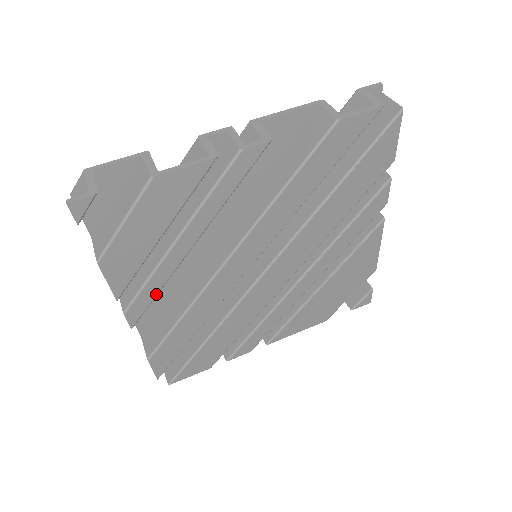
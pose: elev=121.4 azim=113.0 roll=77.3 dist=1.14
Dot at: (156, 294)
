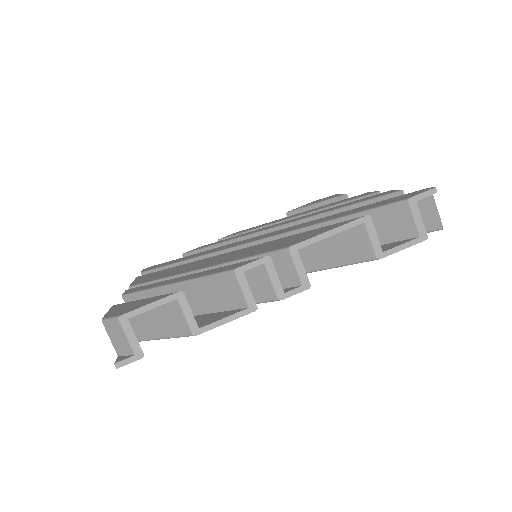
Dot at: occluded
